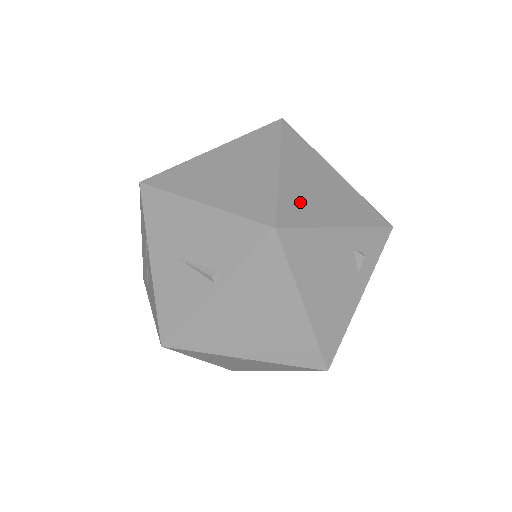
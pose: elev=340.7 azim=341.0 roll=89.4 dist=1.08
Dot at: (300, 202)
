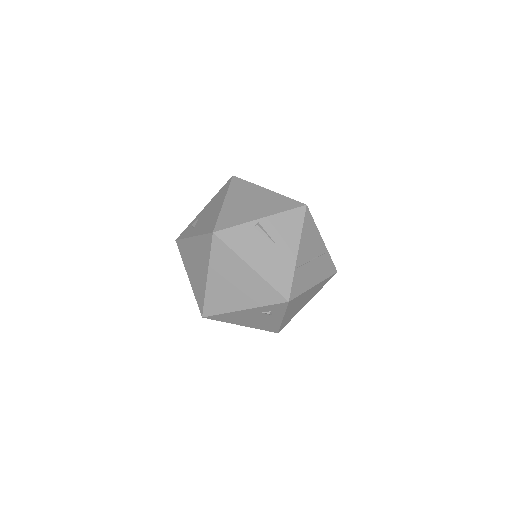
Dot at: (218, 299)
